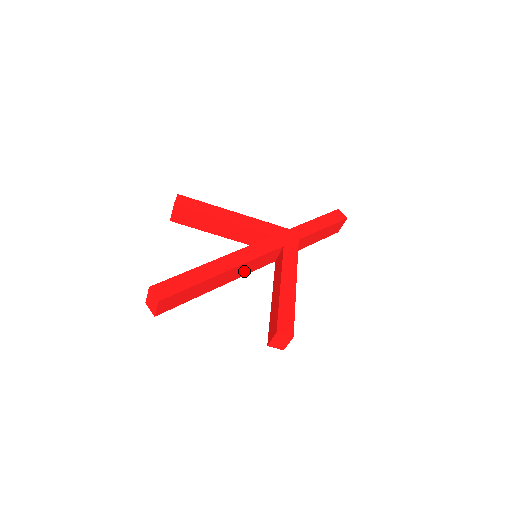
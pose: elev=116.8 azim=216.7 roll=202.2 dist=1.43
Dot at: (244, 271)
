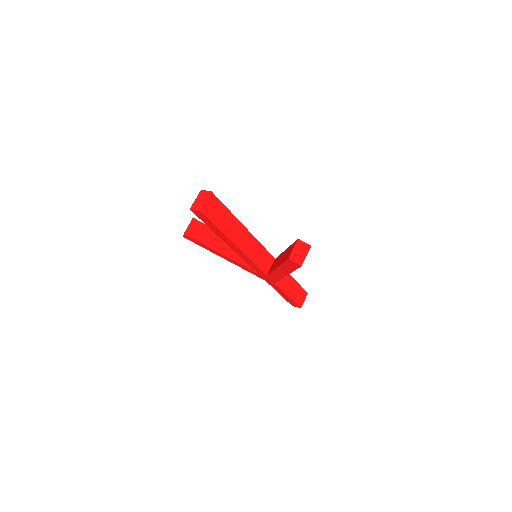
Dot at: (251, 252)
